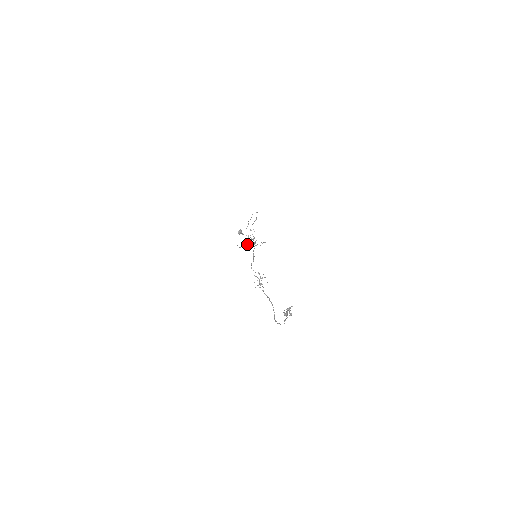
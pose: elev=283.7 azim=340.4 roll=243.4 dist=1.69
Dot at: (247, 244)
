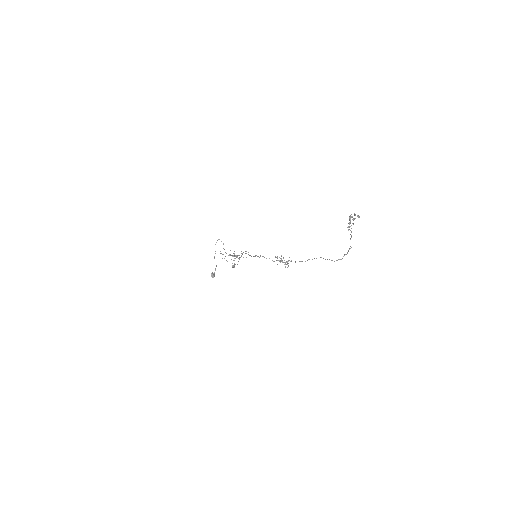
Dot at: (234, 265)
